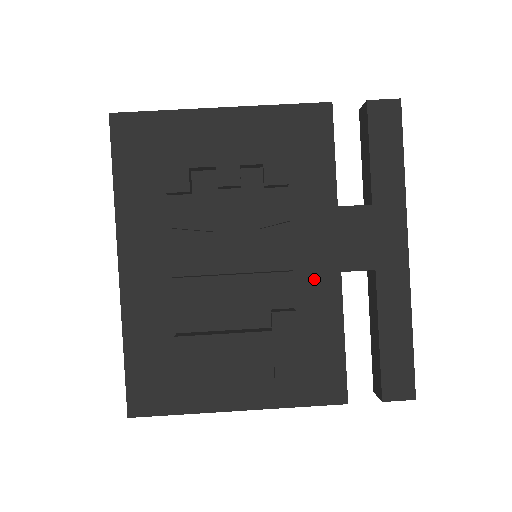
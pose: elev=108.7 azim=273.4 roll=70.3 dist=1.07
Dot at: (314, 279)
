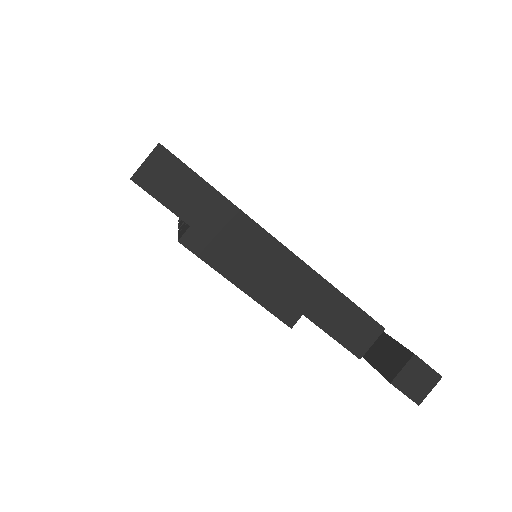
Dot at: occluded
